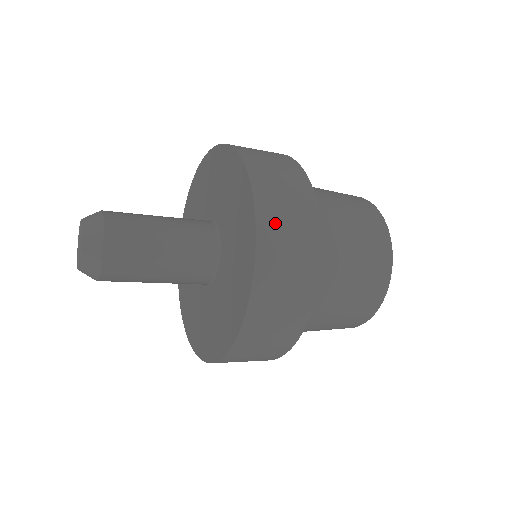
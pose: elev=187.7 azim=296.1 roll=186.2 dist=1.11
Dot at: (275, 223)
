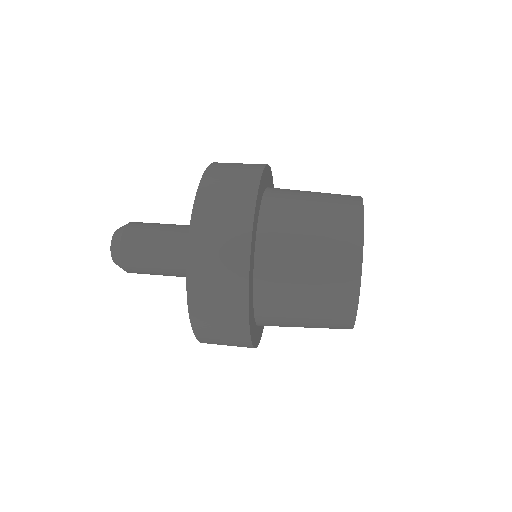
Dot at: (205, 247)
